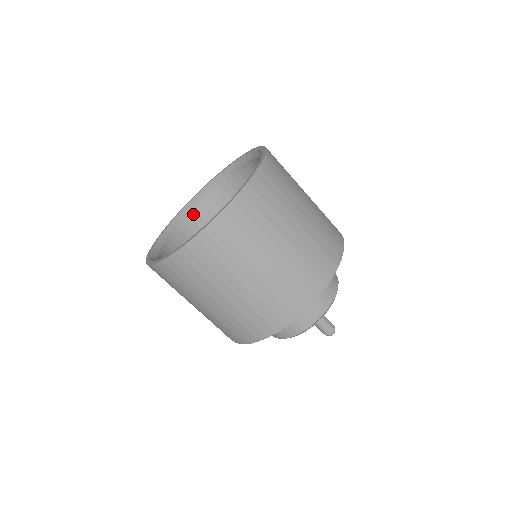
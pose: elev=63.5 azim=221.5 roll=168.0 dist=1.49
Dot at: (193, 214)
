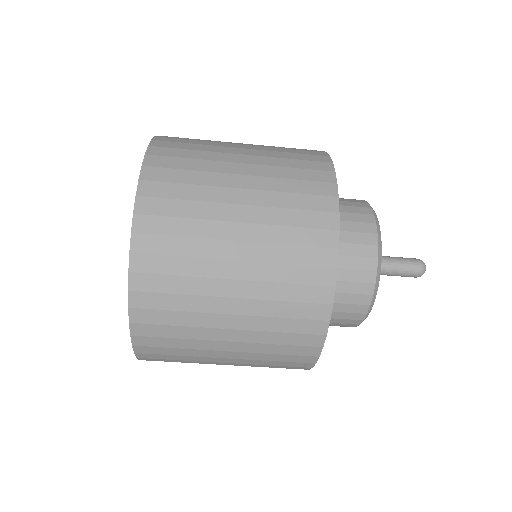
Dot at: occluded
